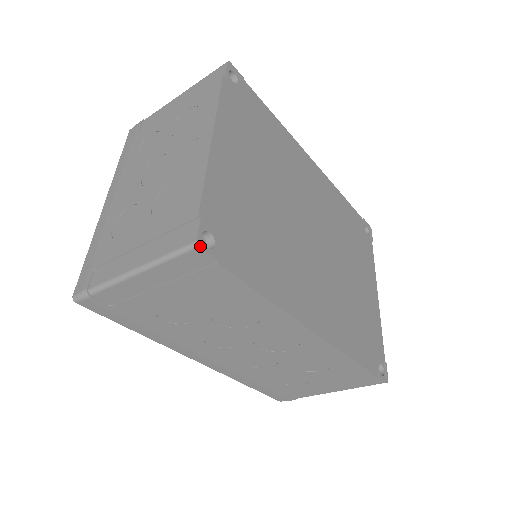
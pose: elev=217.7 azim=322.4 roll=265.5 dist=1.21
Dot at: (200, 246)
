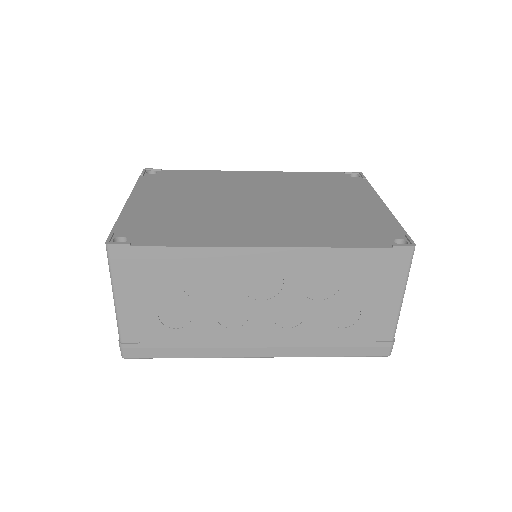
Dot at: (109, 244)
